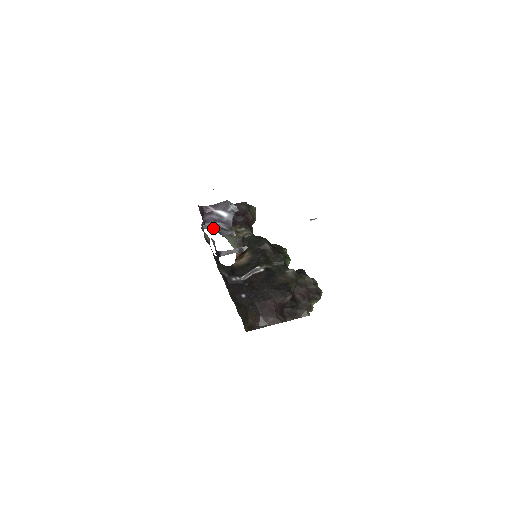
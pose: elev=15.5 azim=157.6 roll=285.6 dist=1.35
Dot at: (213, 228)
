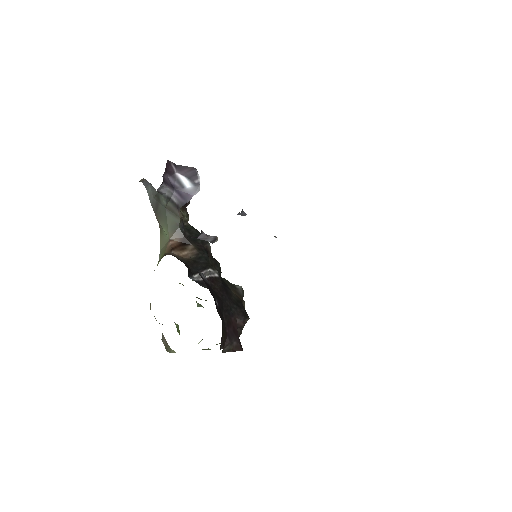
Dot at: (163, 194)
